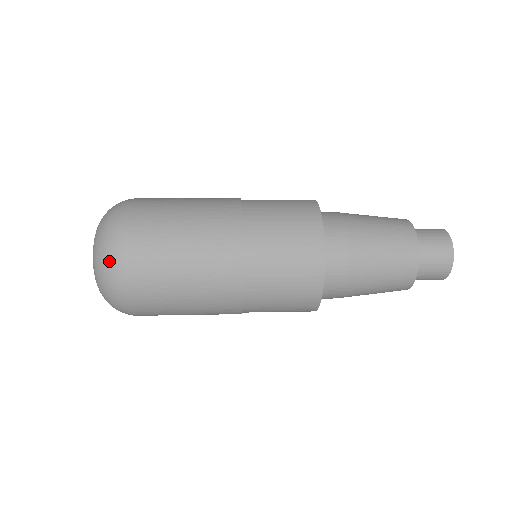
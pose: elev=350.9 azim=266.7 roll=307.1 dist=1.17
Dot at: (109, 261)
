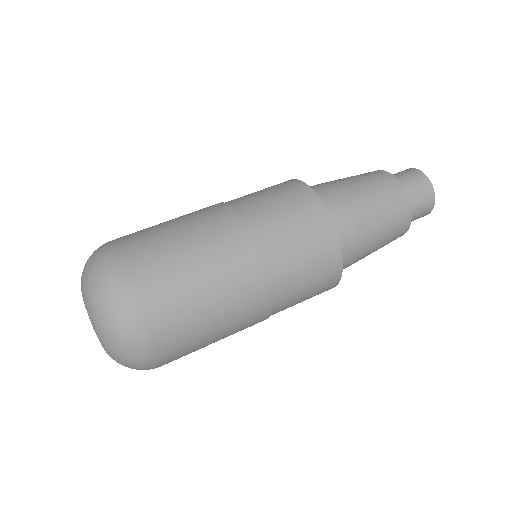
Dot at: (119, 315)
